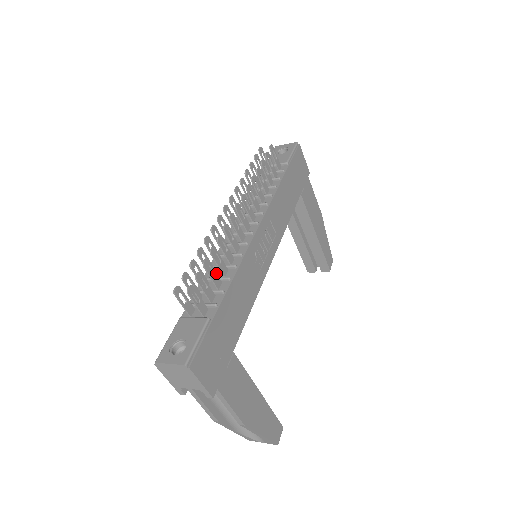
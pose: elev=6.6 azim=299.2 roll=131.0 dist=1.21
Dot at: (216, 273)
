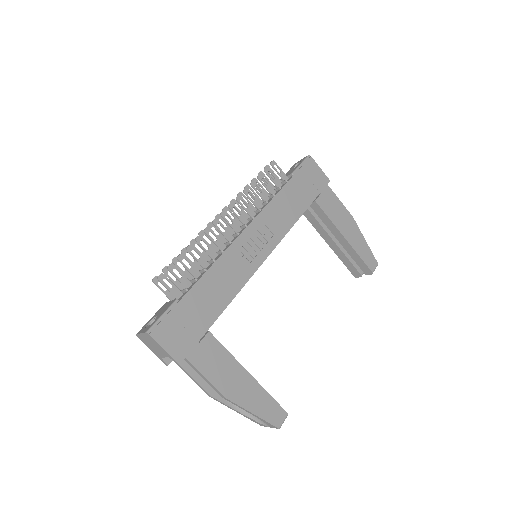
Dot at: (193, 266)
